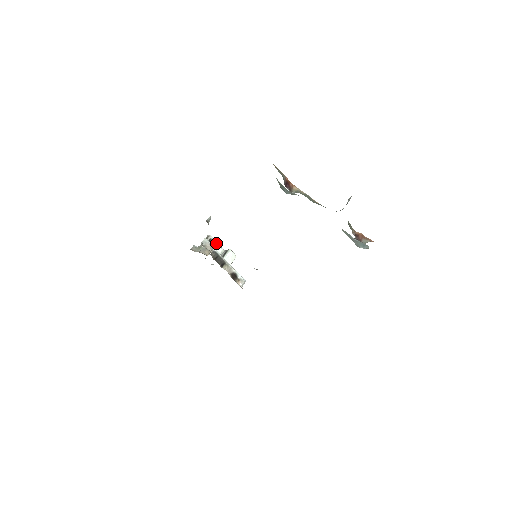
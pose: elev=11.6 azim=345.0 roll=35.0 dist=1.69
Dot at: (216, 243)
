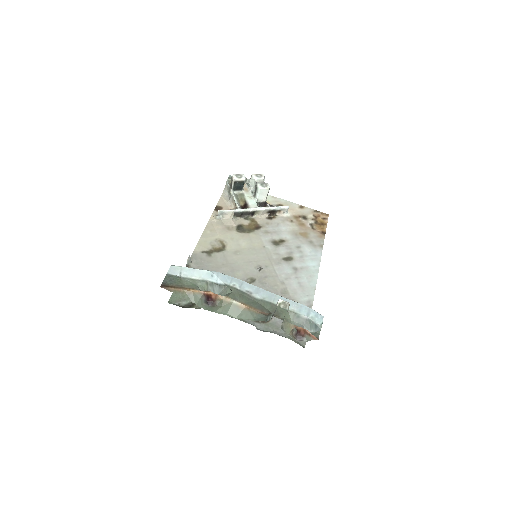
Dot at: (244, 180)
